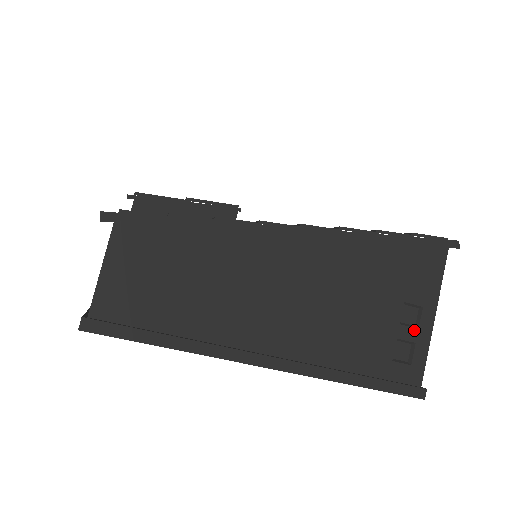
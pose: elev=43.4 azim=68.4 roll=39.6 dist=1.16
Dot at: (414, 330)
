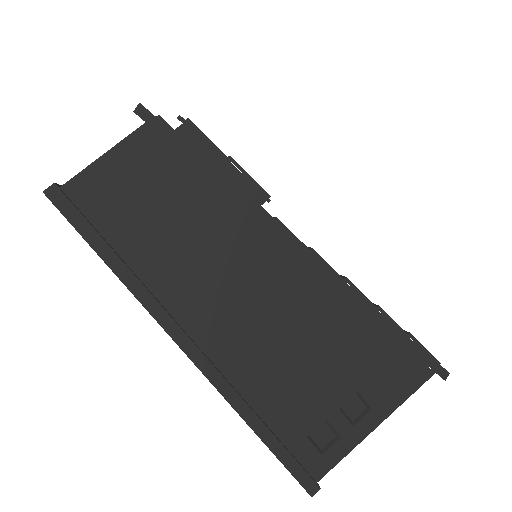
Dot at: (348, 424)
